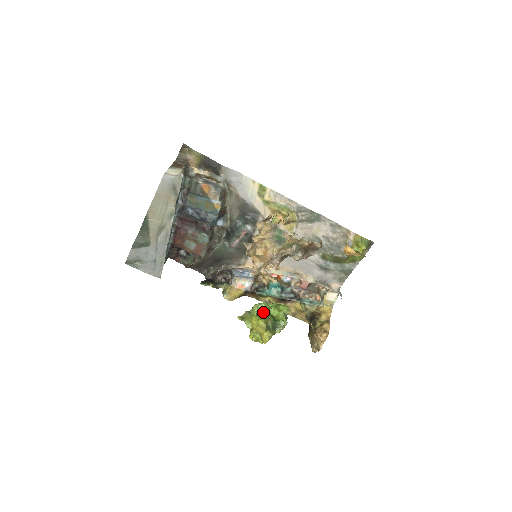
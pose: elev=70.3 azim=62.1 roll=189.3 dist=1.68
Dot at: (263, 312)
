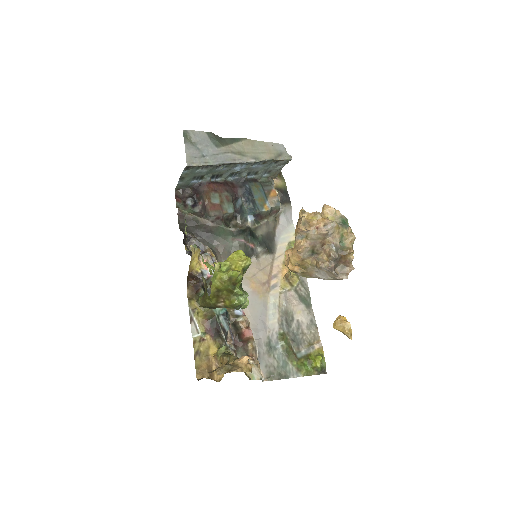
Dot at: occluded
